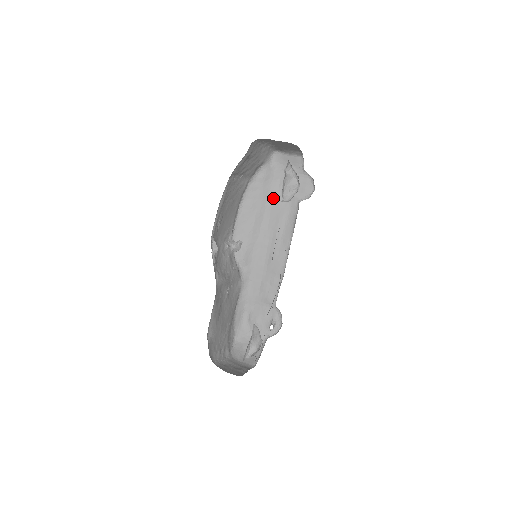
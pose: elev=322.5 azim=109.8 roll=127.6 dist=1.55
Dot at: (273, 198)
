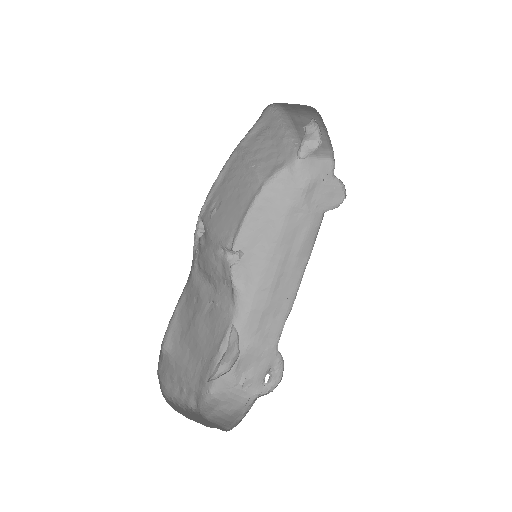
Dot at: (292, 209)
